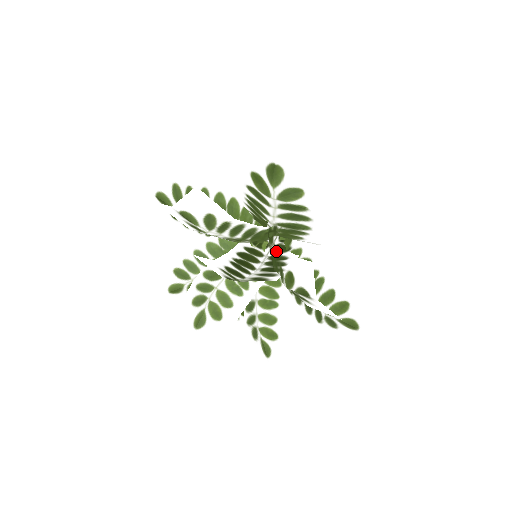
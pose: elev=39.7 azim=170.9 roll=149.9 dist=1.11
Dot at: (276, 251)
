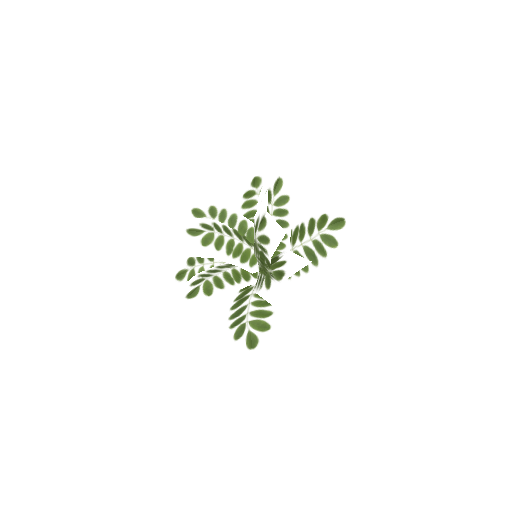
Dot at: (286, 252)
